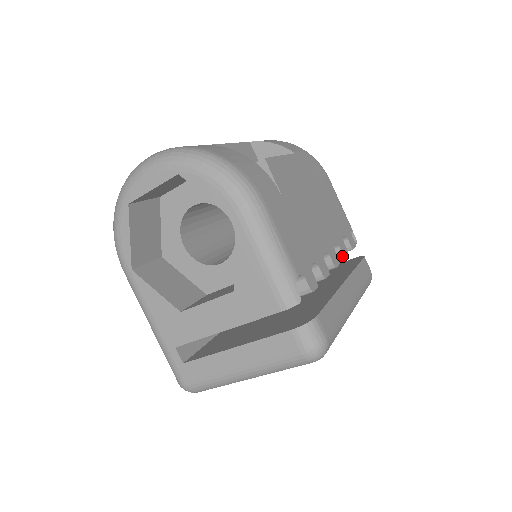
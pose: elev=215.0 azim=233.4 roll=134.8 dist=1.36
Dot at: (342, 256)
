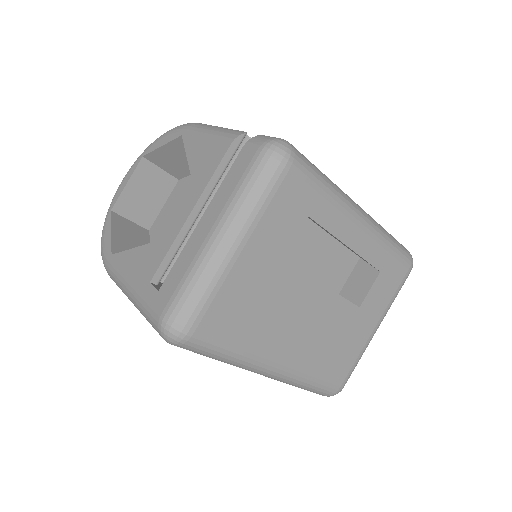
Dot at: occluded
